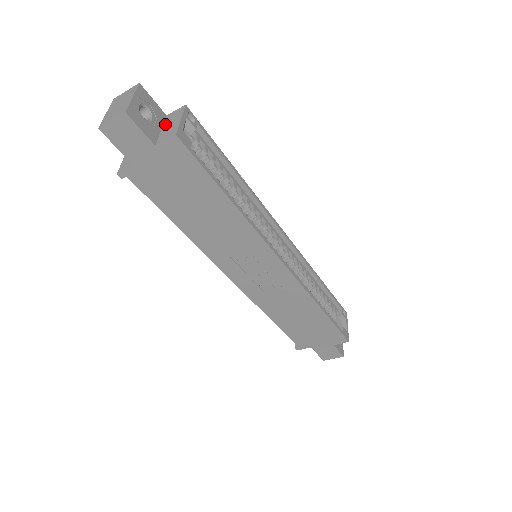
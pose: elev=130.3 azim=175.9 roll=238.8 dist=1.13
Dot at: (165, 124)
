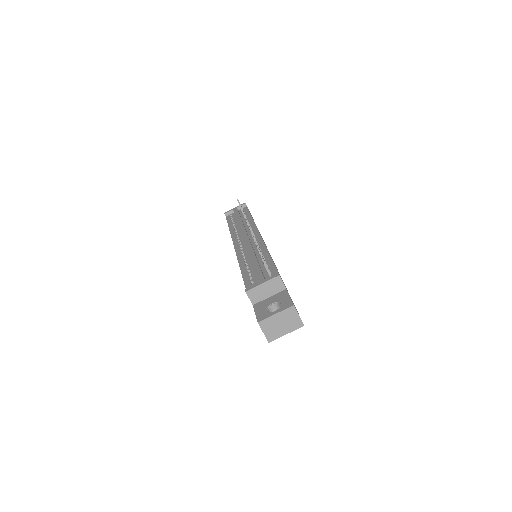
Dot at: occluded
